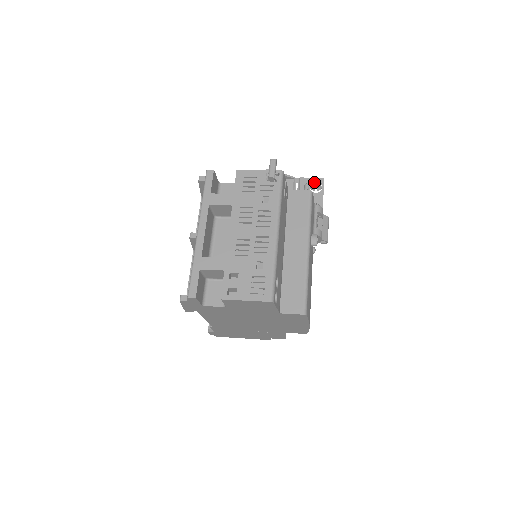
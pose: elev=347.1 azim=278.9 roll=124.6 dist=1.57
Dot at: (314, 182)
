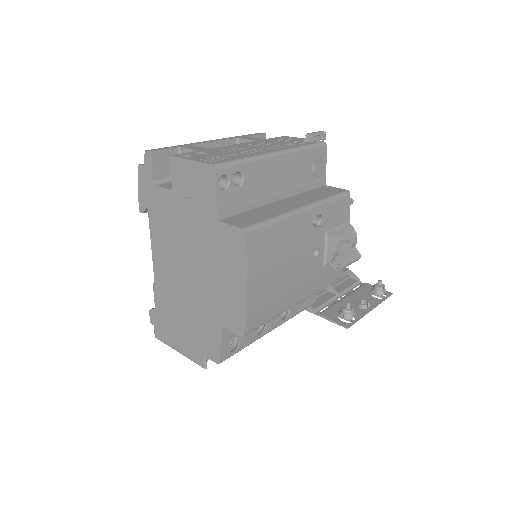
Dot at: occluded
